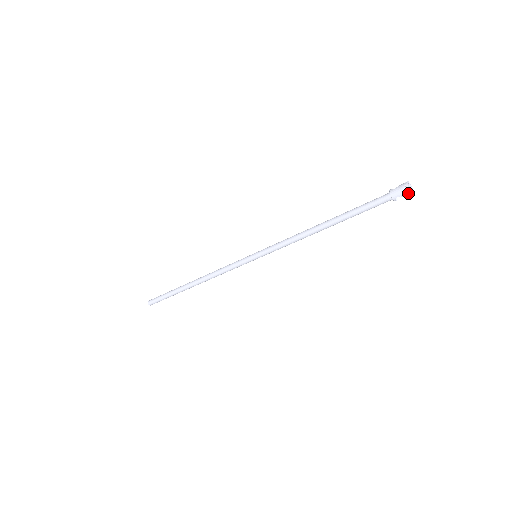
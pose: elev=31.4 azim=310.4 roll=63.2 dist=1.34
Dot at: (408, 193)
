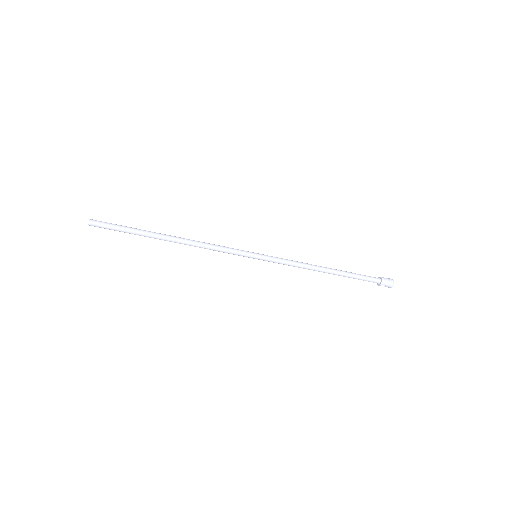
Dot at: (391, 286)
